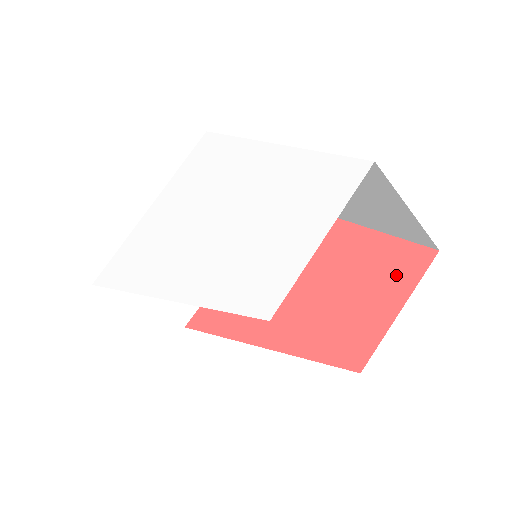
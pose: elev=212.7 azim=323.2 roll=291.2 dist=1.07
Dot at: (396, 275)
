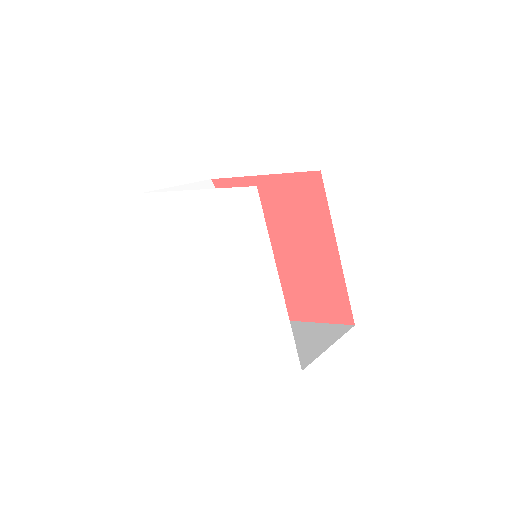
Dot at: (329, 309)
